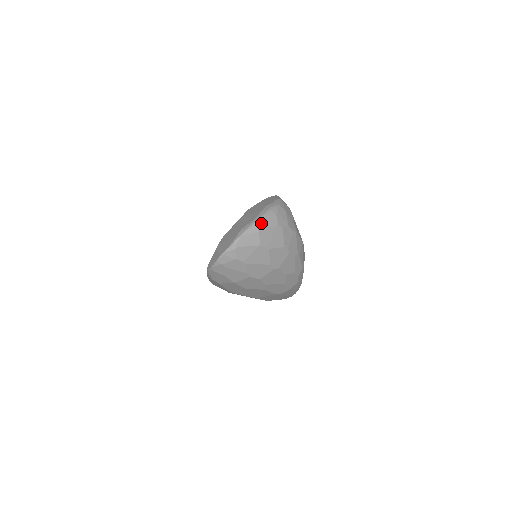
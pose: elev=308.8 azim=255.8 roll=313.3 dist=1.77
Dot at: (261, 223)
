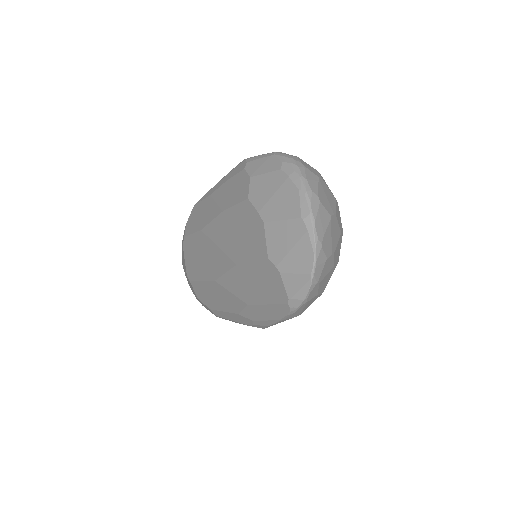
Dot at: (311, 189)
